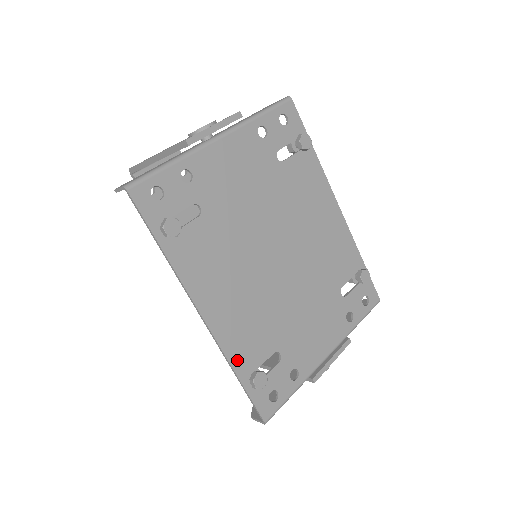
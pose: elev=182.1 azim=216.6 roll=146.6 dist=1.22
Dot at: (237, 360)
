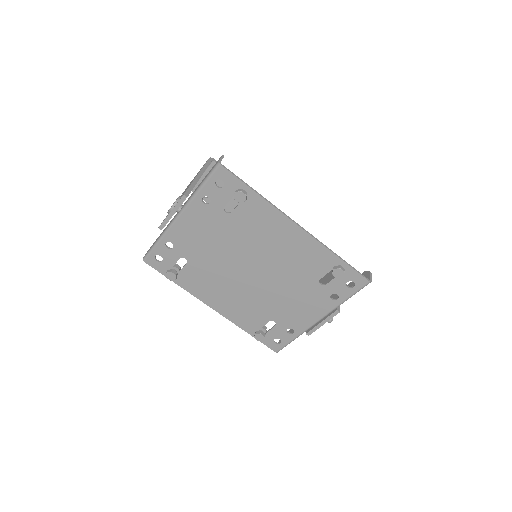
Dot at: (244, 326)
